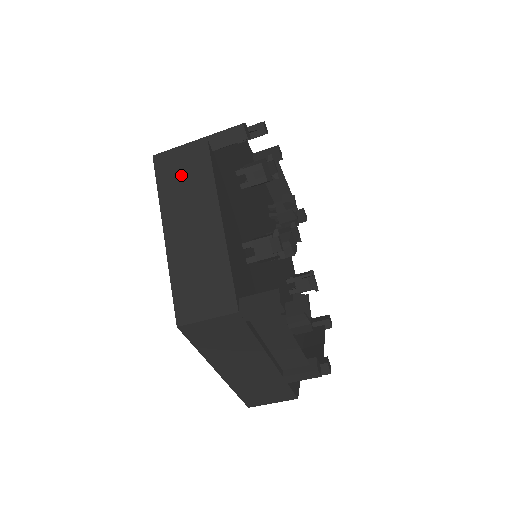
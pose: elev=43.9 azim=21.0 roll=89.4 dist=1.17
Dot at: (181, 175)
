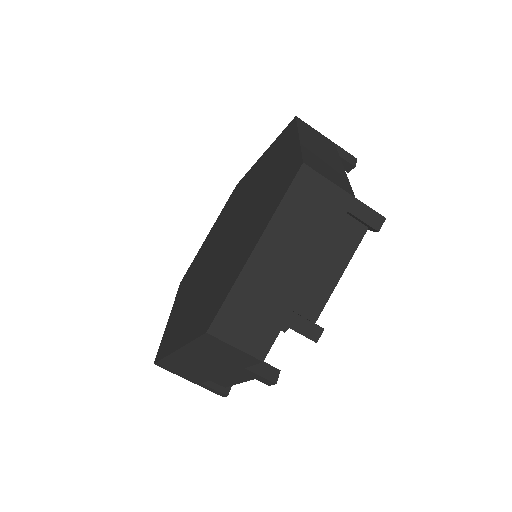
Dot at: (316, 135)
